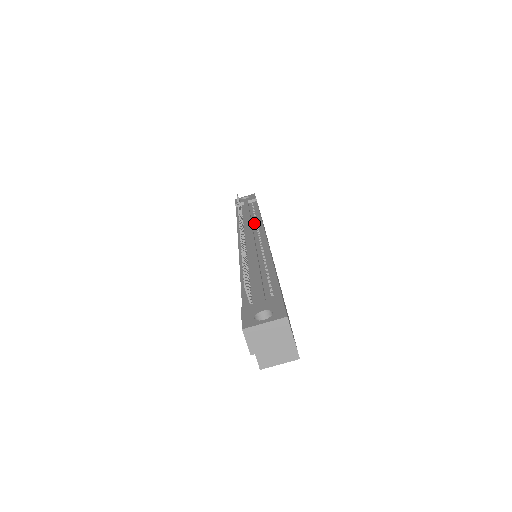
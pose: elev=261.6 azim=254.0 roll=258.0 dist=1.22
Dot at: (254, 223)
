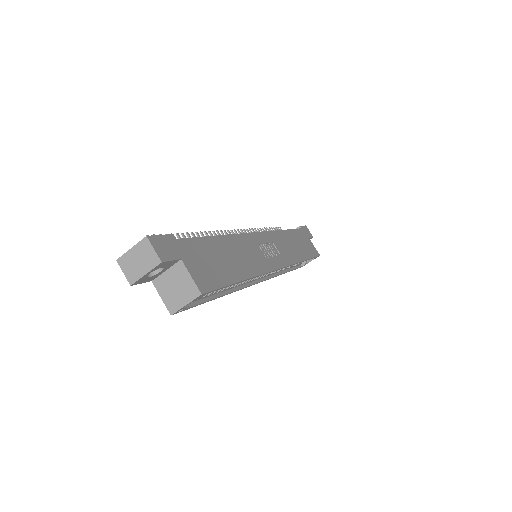
Dot at: occluded
